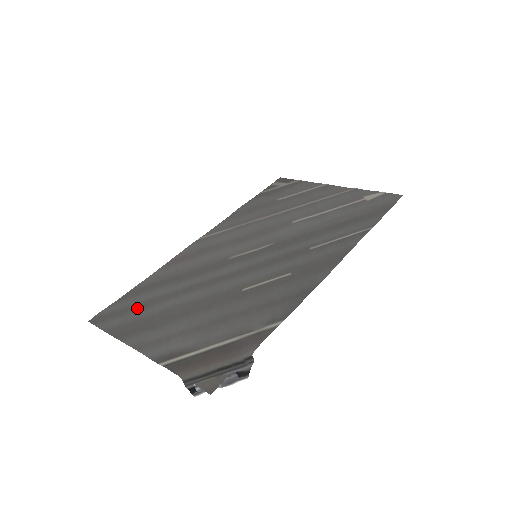
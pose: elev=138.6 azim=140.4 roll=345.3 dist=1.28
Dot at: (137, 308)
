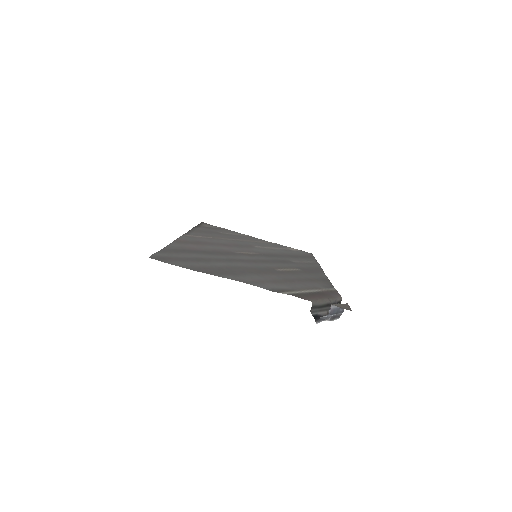
Dot at: (194, 260)
